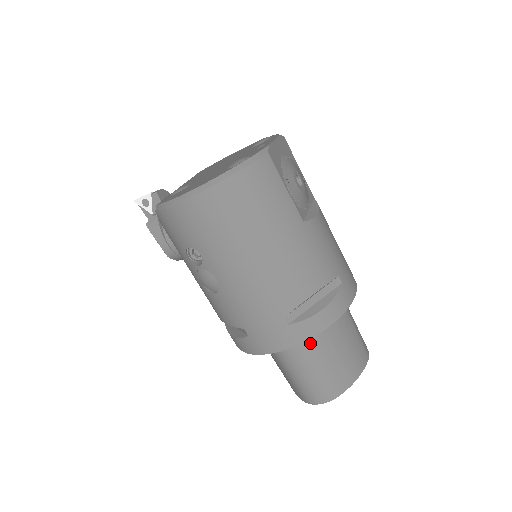
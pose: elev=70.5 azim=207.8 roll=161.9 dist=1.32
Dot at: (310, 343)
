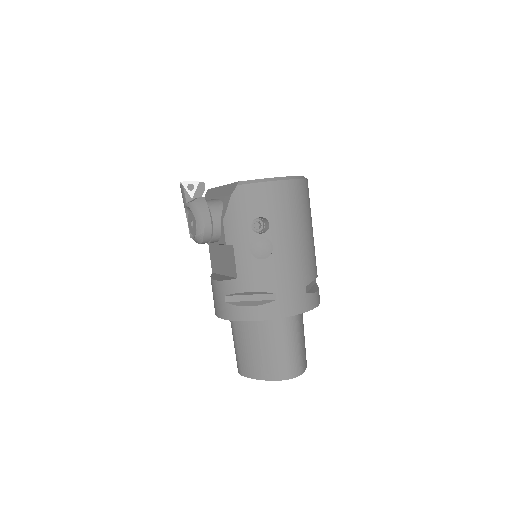
Dot at: (299, 321)
